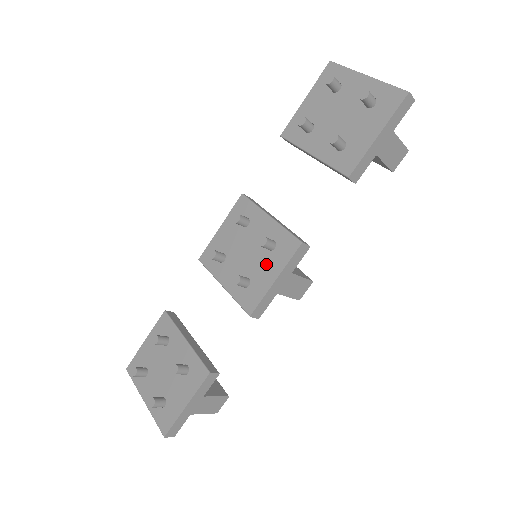
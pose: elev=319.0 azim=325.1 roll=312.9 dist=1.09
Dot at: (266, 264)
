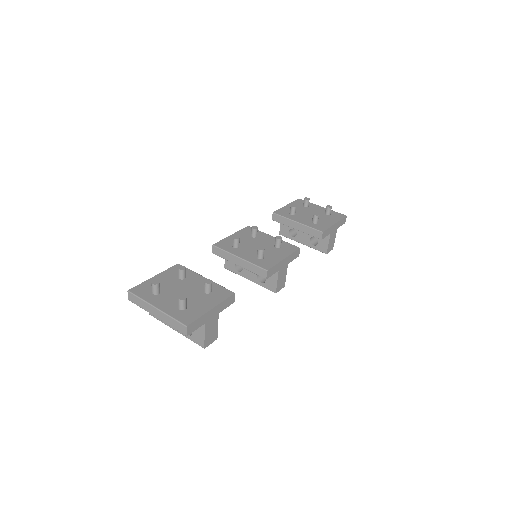
Dot at: (275, 252)
